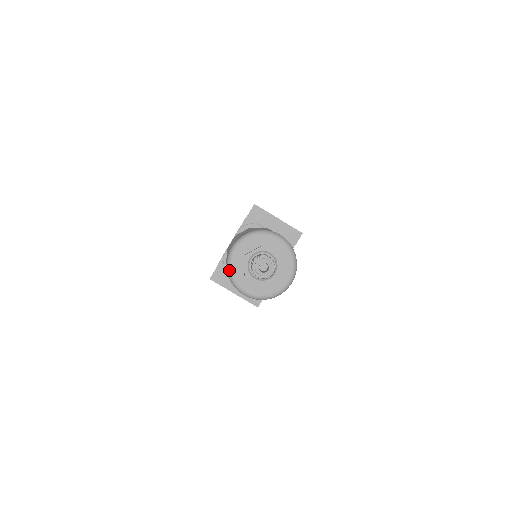
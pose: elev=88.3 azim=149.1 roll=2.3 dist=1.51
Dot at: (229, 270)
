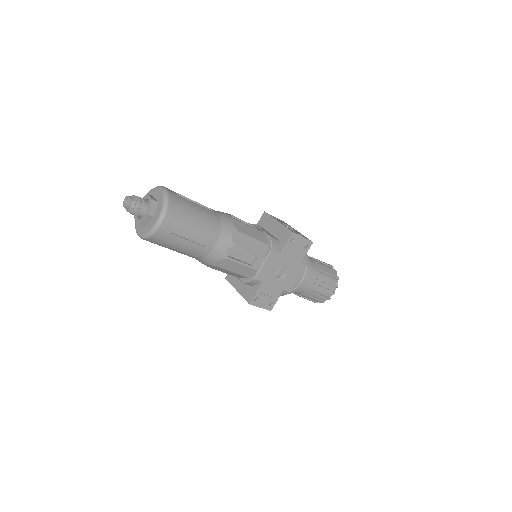
Dot at: occluded
